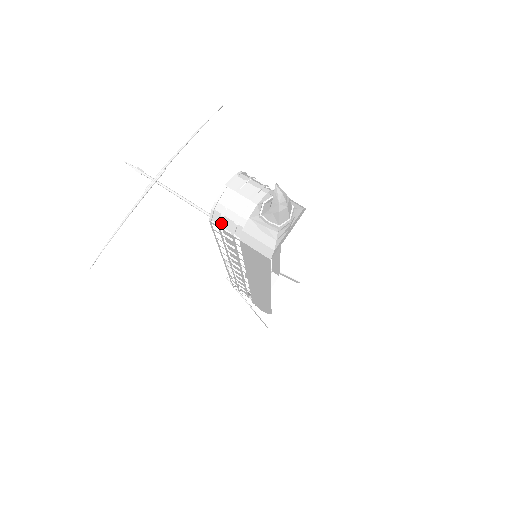
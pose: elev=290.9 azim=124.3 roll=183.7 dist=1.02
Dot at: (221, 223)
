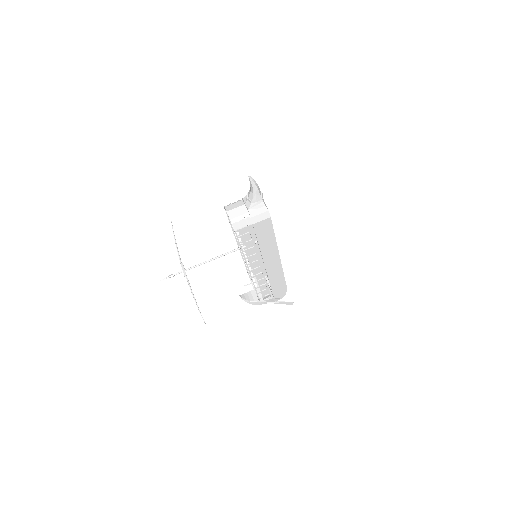
Dot at: (230, 252)
